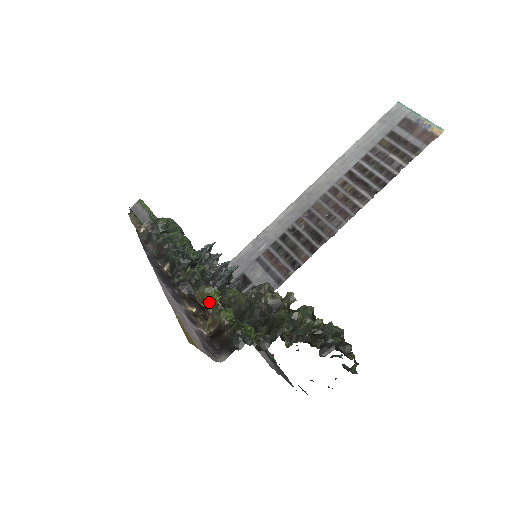
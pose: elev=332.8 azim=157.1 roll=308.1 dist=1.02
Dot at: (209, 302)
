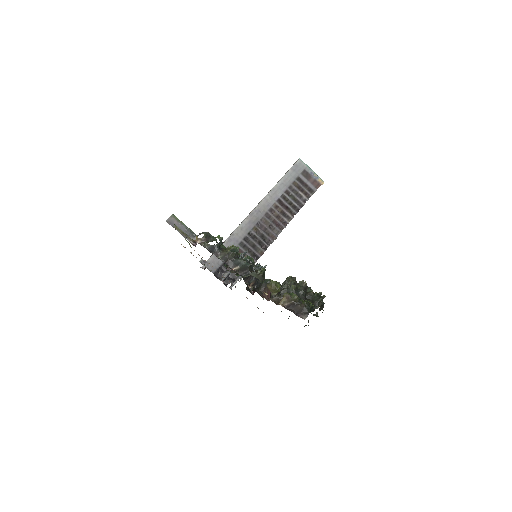
Dot at: (279, 290)
